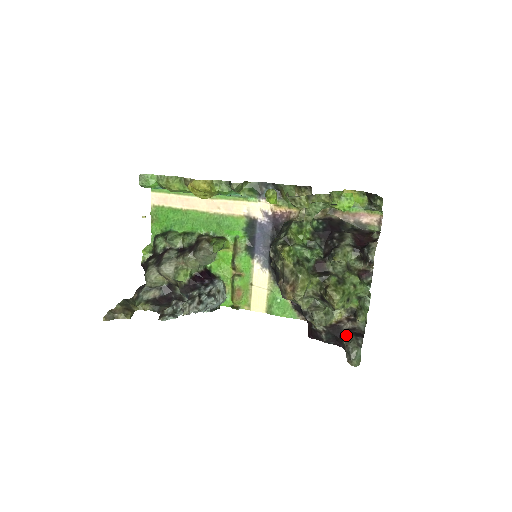
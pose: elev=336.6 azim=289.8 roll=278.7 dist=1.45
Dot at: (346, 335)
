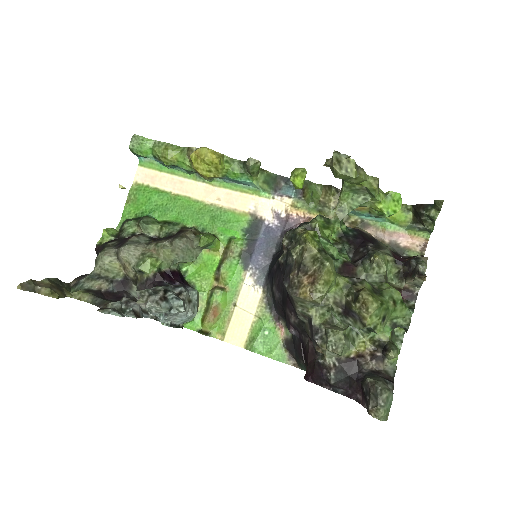
Dot at: (369, 375)
